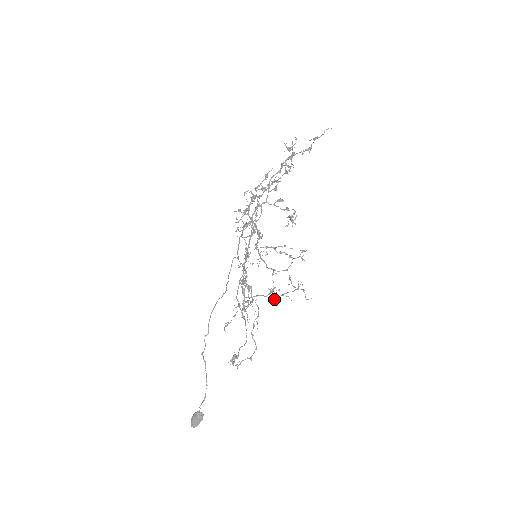
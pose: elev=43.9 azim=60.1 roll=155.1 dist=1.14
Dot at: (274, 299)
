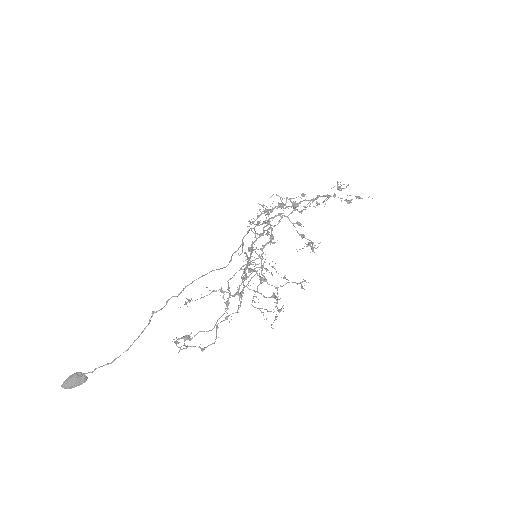
Dot at: (276, 305)
